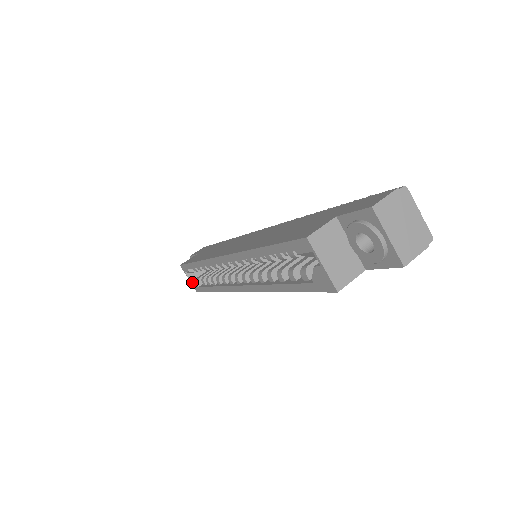
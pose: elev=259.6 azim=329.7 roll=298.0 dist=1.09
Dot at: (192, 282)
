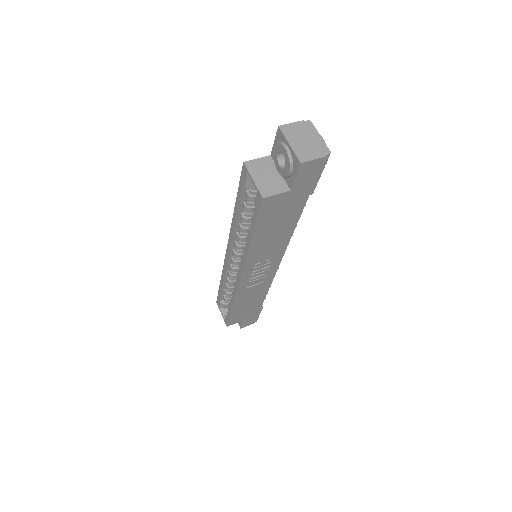
Dot at: (224, 317)
